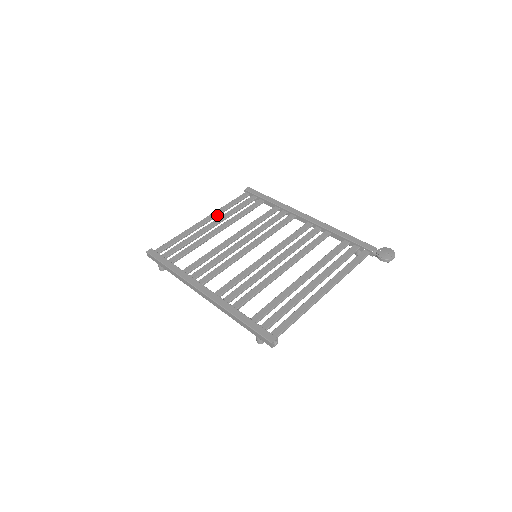
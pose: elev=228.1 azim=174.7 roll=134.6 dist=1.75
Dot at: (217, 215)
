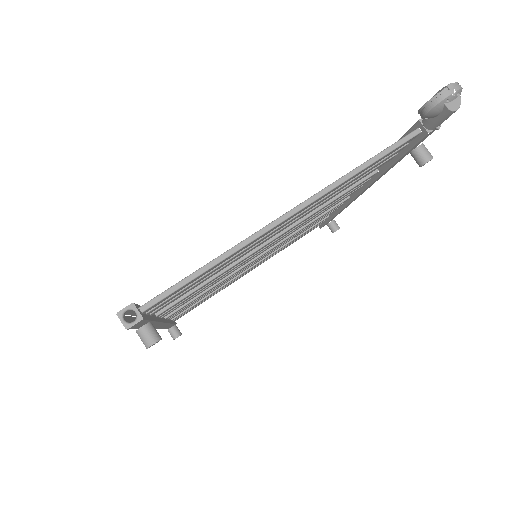
Dot at: occluded
